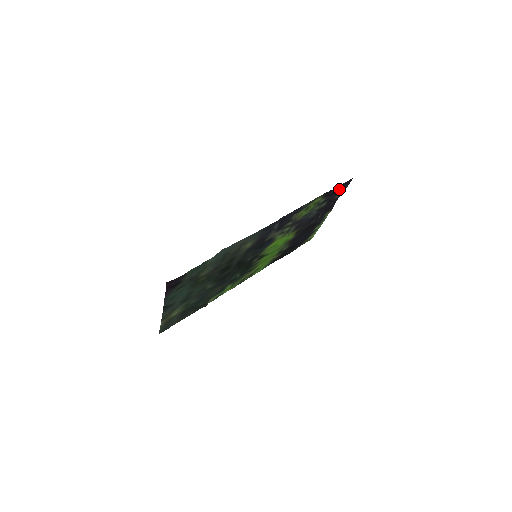
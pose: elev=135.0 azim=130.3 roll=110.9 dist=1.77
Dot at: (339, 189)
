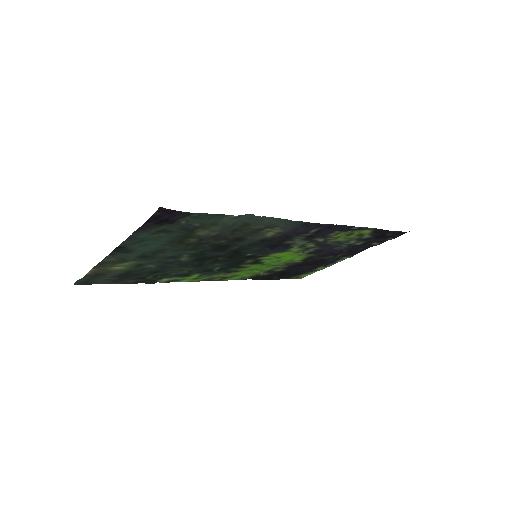
Dot at: (387, 235)
